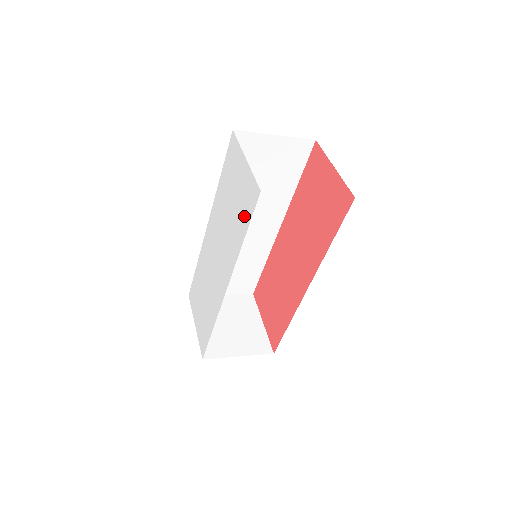
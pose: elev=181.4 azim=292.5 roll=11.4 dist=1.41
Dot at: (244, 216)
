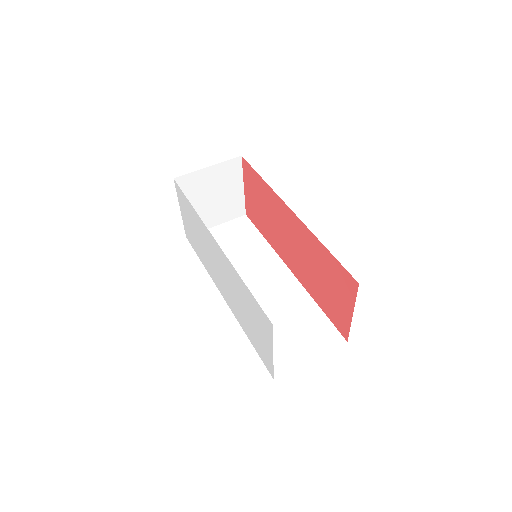
Dot at: (255, 344)
